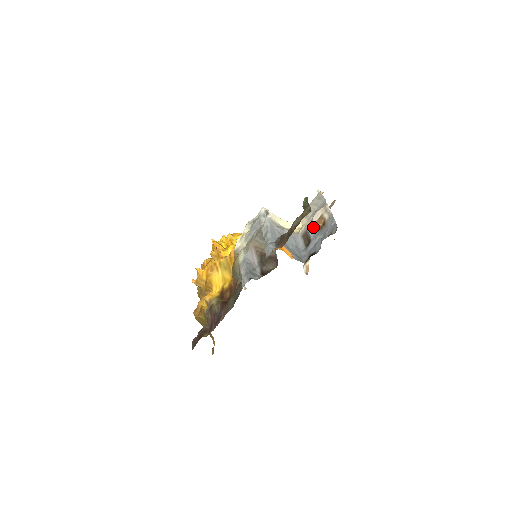
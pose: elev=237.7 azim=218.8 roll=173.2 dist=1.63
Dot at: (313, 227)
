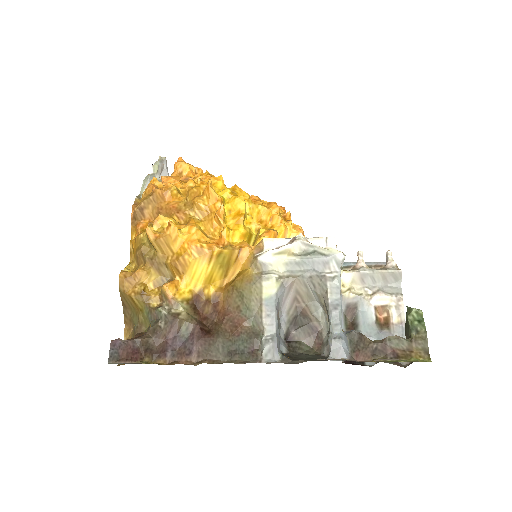
Dot at: (368, 310)
